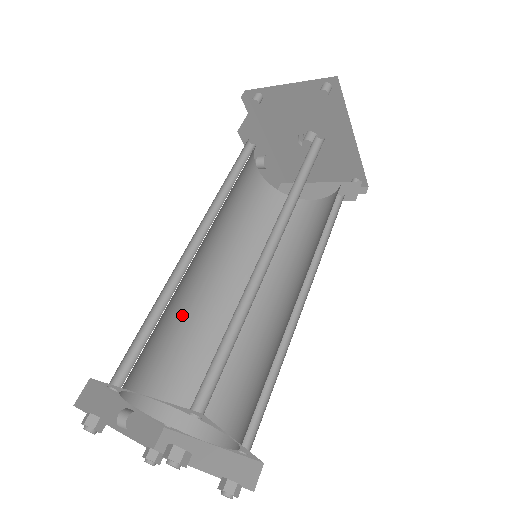
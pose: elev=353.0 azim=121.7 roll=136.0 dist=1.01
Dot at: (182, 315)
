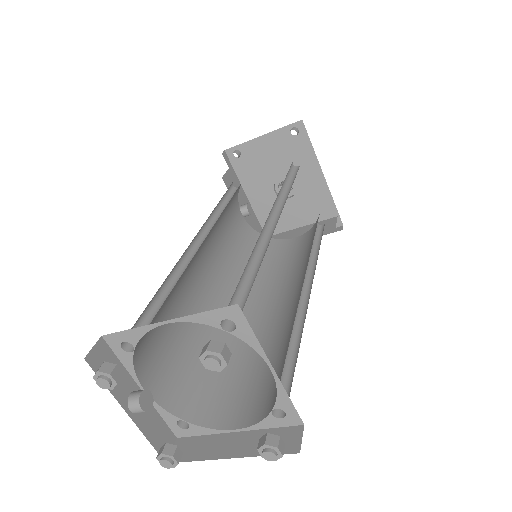
Dot at: (188, 314)
